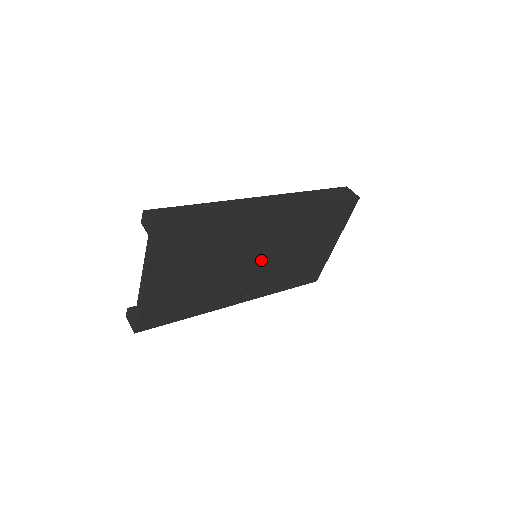
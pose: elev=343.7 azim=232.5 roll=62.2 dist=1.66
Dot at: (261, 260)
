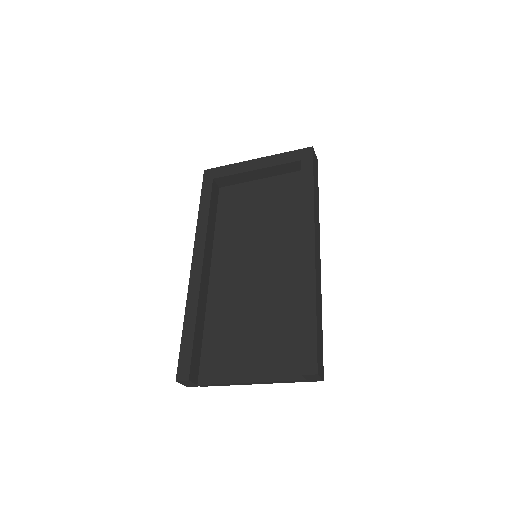
Dot at: occluded
